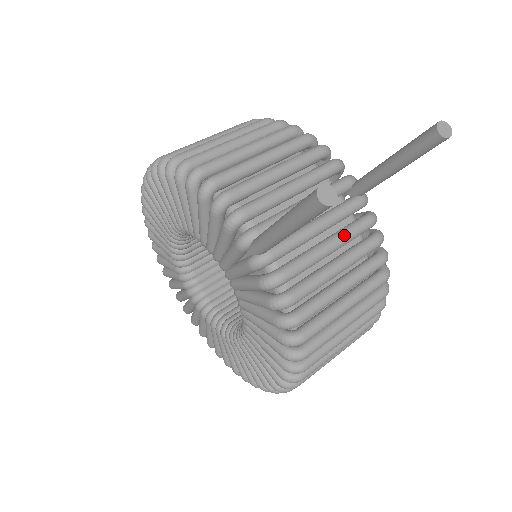
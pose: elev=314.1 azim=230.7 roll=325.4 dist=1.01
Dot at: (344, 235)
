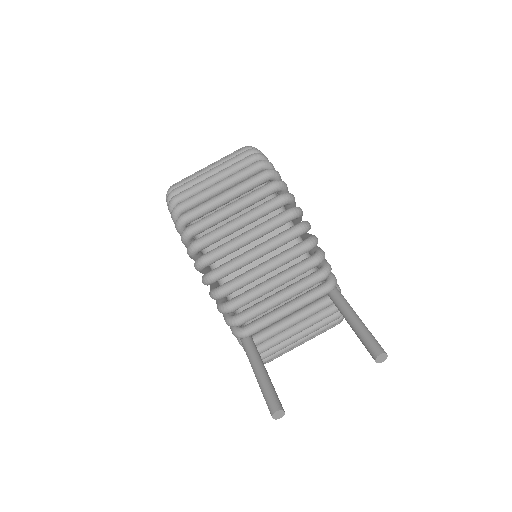
Dot at: (311, 324)
